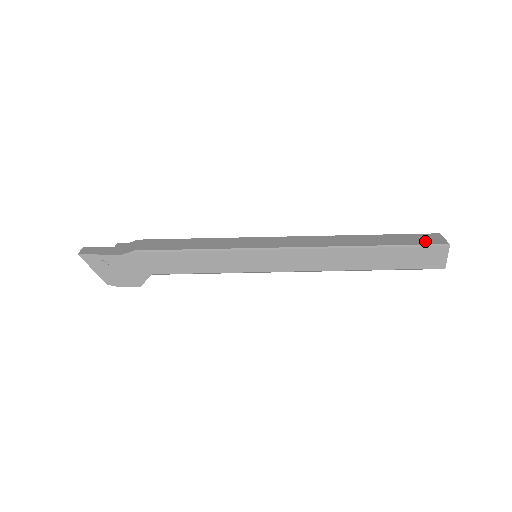
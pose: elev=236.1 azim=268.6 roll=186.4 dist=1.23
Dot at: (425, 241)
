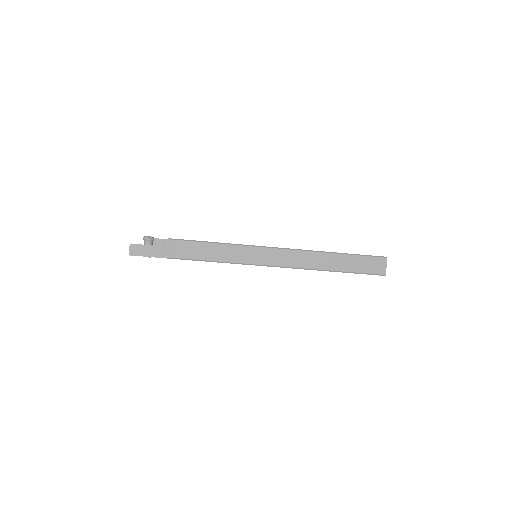
Dot at: (372, 269)
